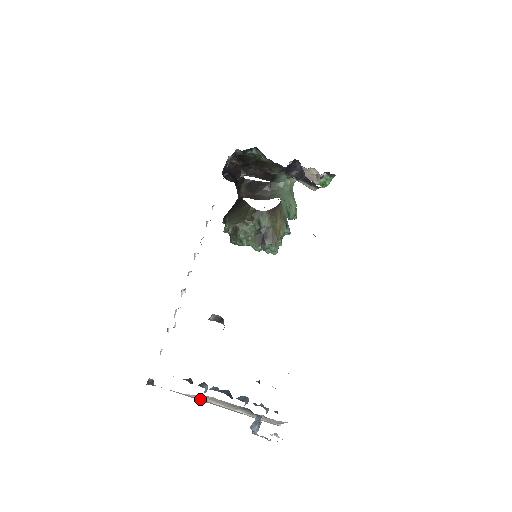
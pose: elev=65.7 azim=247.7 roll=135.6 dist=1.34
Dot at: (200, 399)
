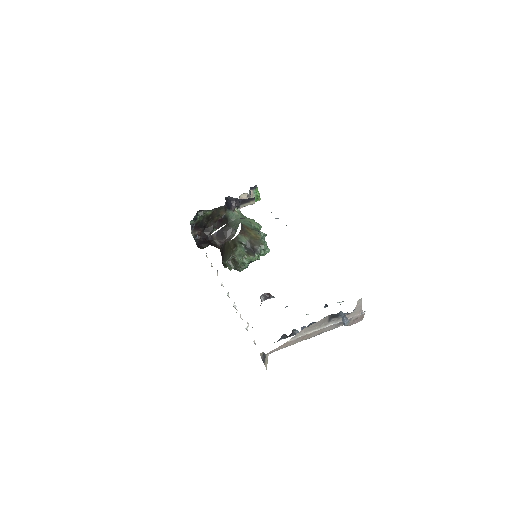
Dot at: (299, 338)
